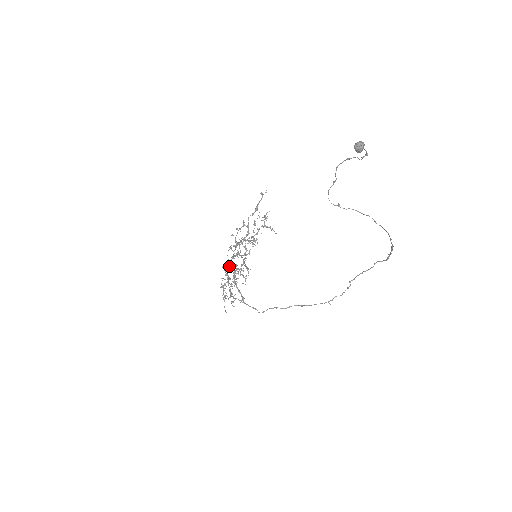
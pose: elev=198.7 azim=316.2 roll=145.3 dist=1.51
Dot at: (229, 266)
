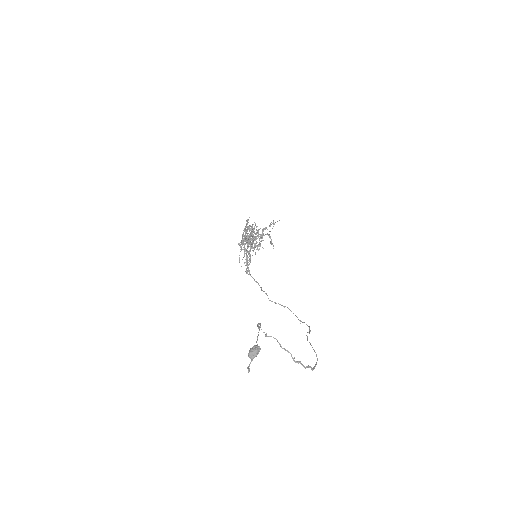
Dot at: (239, 245)
